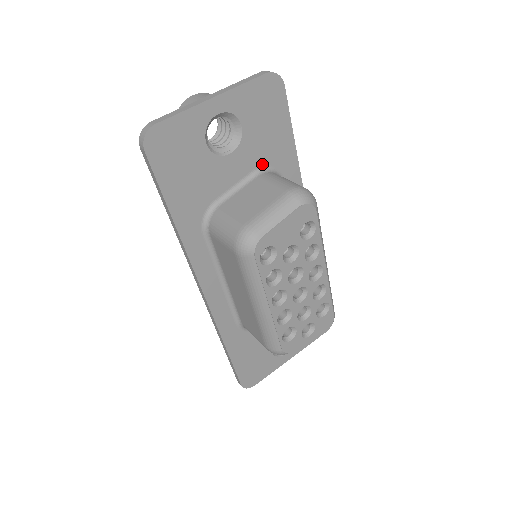
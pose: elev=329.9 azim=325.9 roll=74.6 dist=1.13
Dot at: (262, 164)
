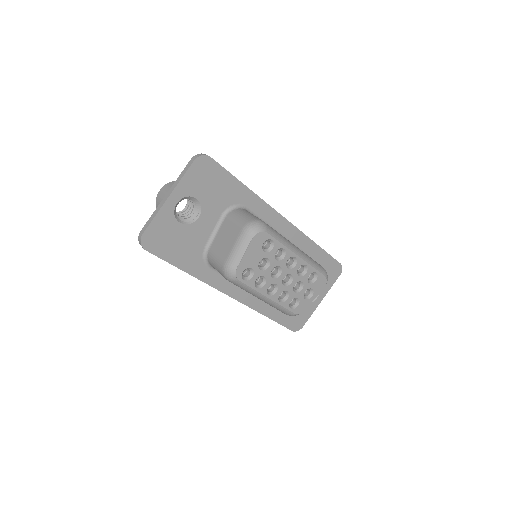
Dot at: (225, 208)
